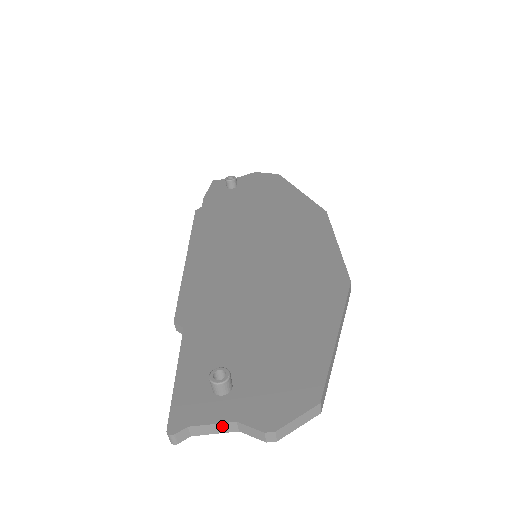
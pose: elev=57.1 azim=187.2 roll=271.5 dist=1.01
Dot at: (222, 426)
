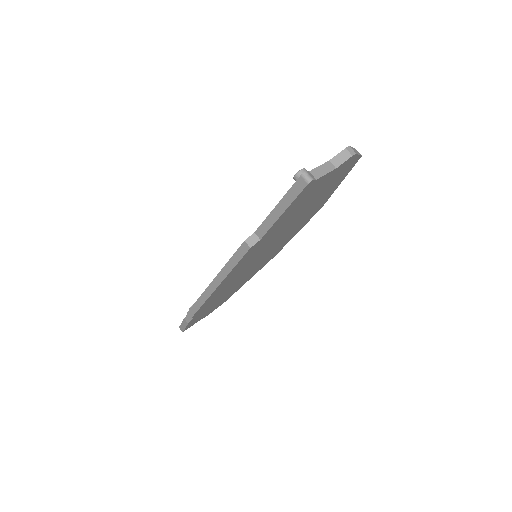
Dot at: (325, 166)
